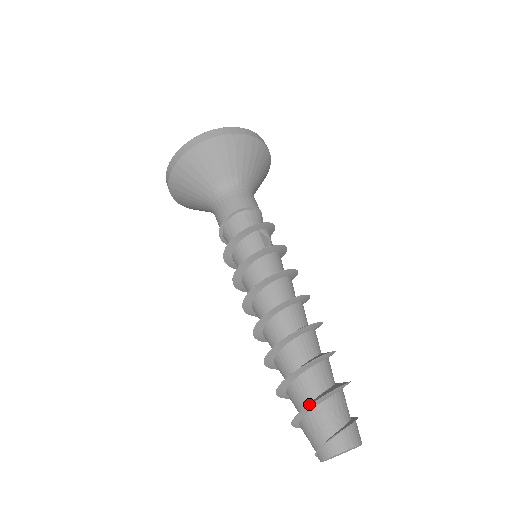
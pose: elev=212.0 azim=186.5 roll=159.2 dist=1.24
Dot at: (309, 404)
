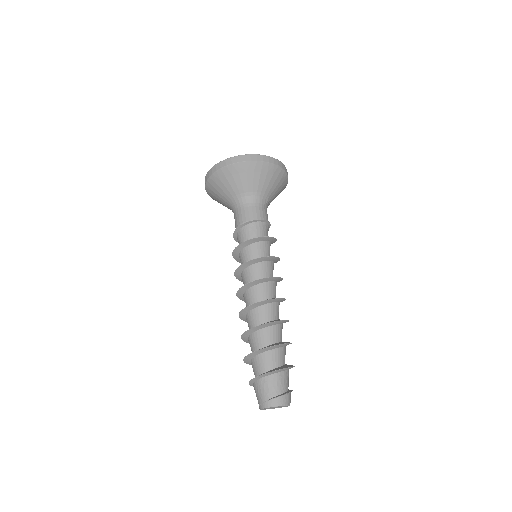
Dot at: (280, 368)
